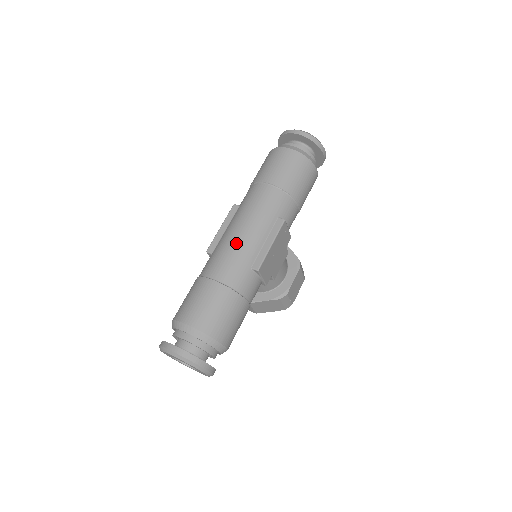
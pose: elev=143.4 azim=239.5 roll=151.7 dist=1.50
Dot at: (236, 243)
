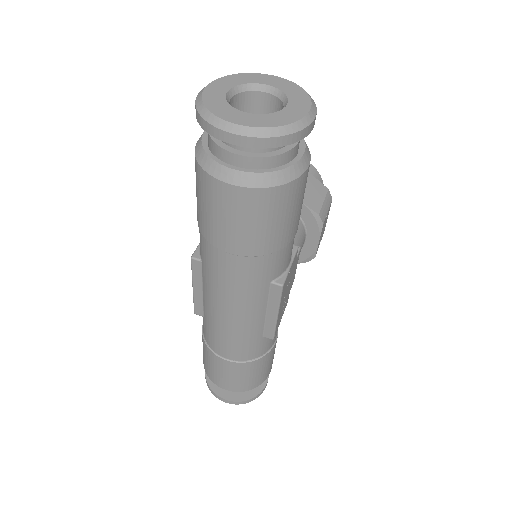
Dot at: (229, 328)
